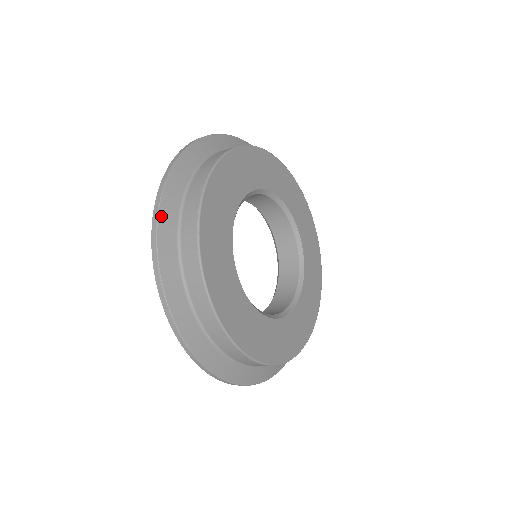
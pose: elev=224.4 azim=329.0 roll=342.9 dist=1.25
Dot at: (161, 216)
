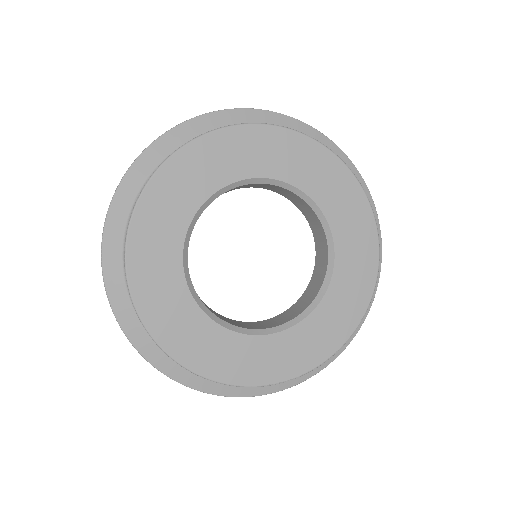
Dot at: (105, 238)
